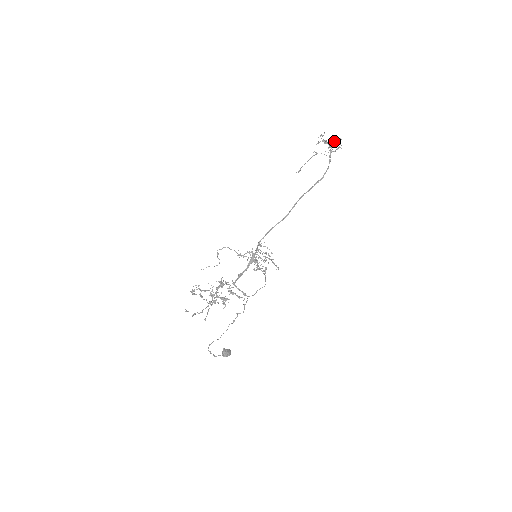
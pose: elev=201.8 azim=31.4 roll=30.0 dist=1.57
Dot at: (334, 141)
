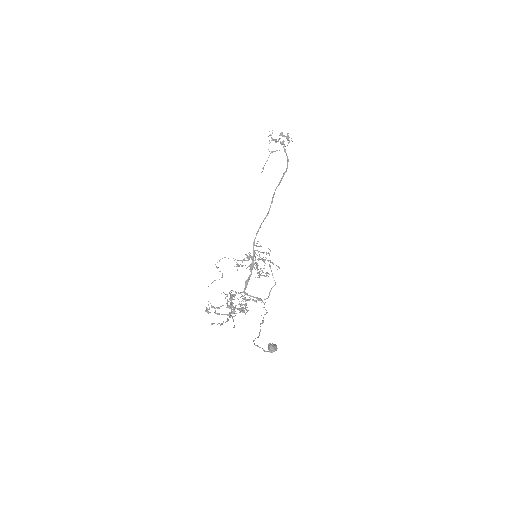
Dot at: occluded
